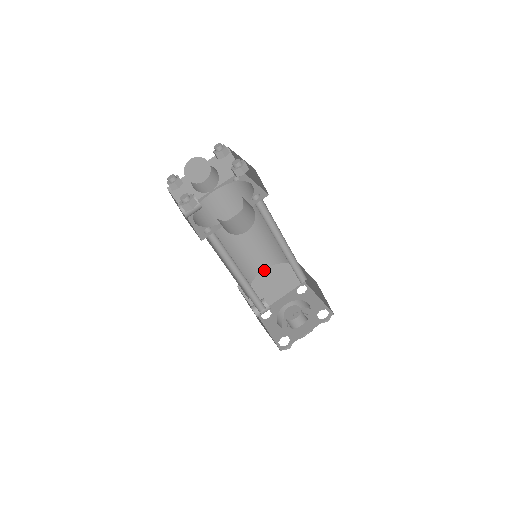
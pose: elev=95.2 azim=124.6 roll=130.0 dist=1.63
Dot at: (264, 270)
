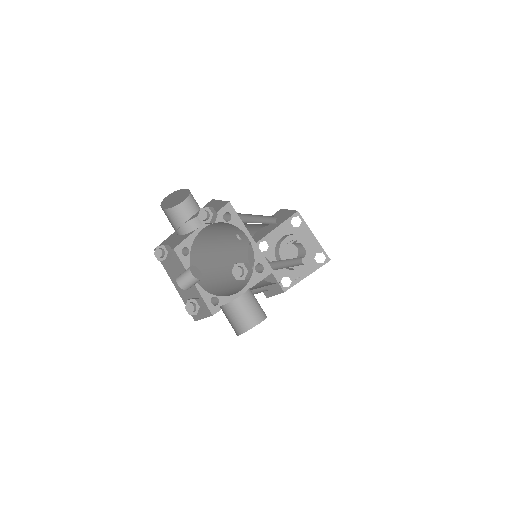
Dot at: occluded
